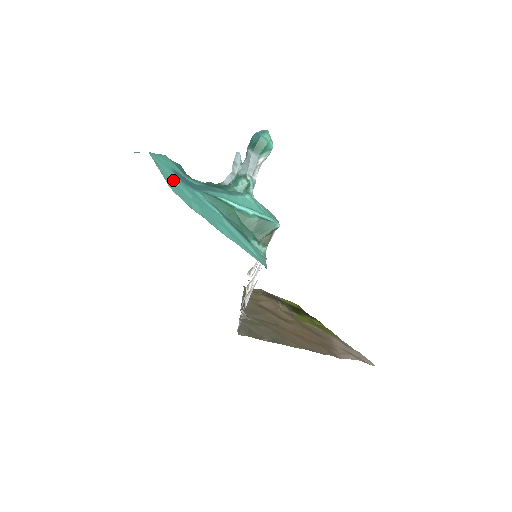
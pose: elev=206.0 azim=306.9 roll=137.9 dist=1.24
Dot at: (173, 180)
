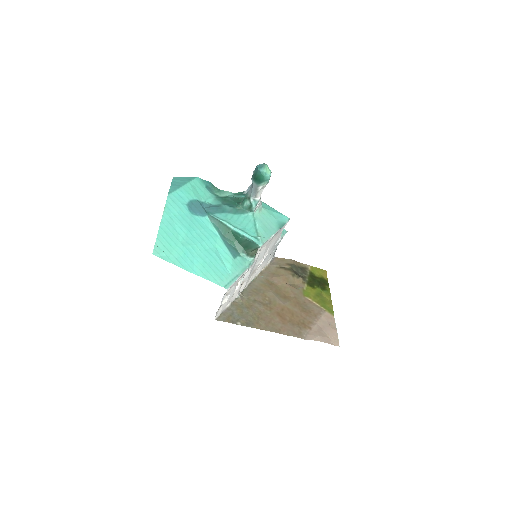
Dot at: (174, 223)
